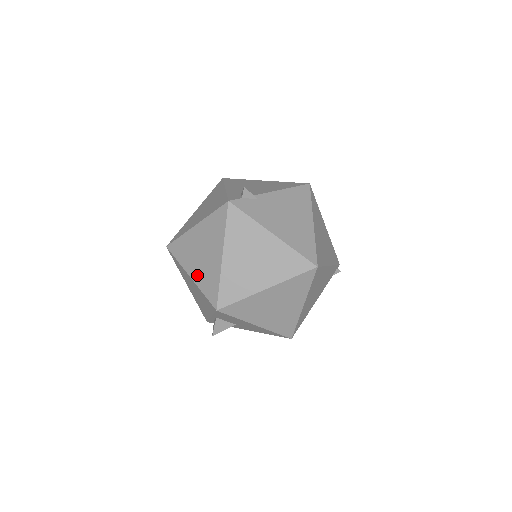
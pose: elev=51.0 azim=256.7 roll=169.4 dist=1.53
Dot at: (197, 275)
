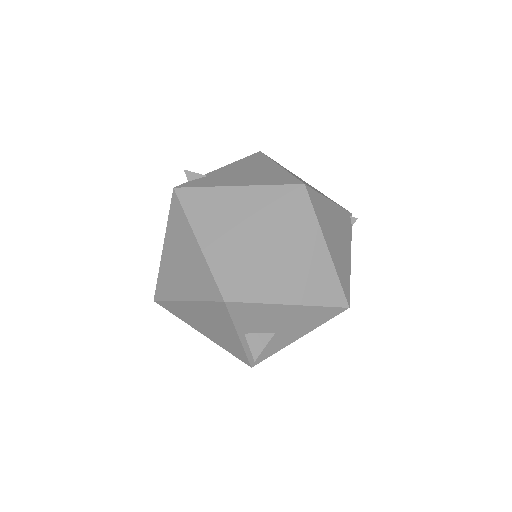
Dot at: (189, 290)
